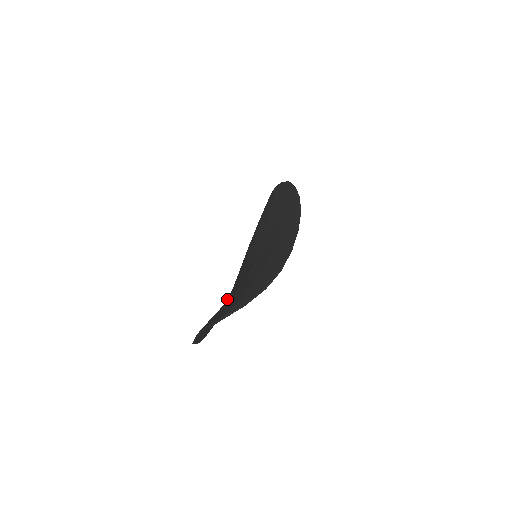
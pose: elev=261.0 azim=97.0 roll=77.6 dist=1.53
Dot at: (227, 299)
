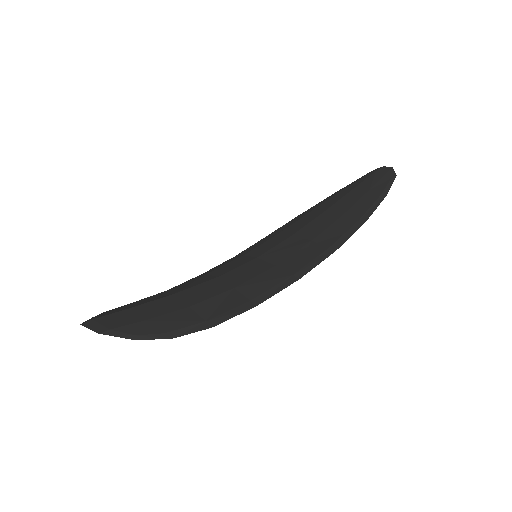
Dot at: occluded
